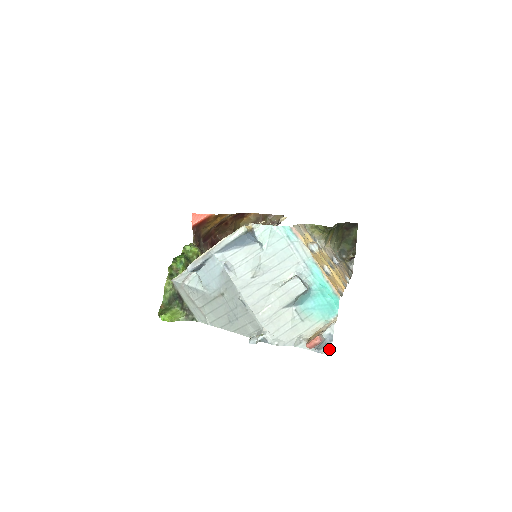
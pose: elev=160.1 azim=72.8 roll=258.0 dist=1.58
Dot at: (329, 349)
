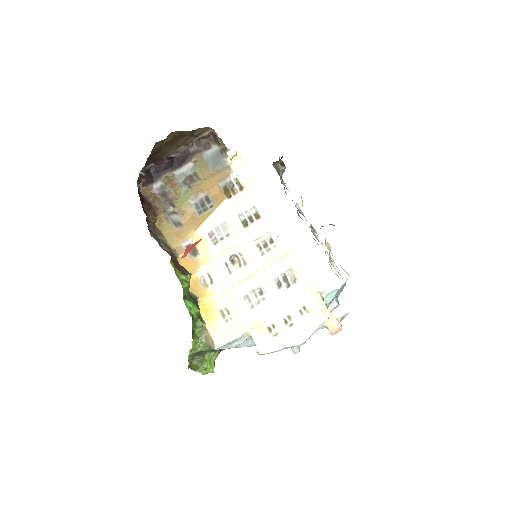
Dot at: occluded
